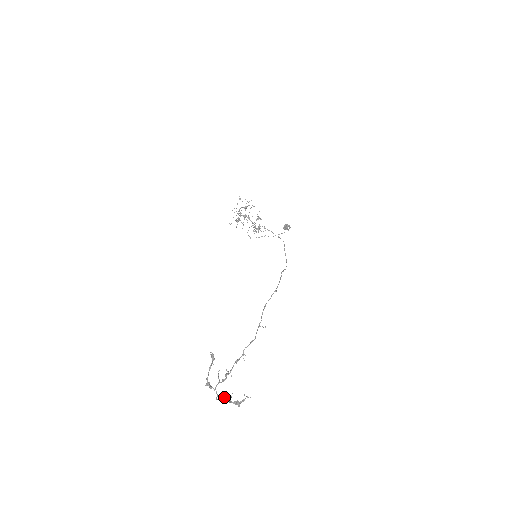
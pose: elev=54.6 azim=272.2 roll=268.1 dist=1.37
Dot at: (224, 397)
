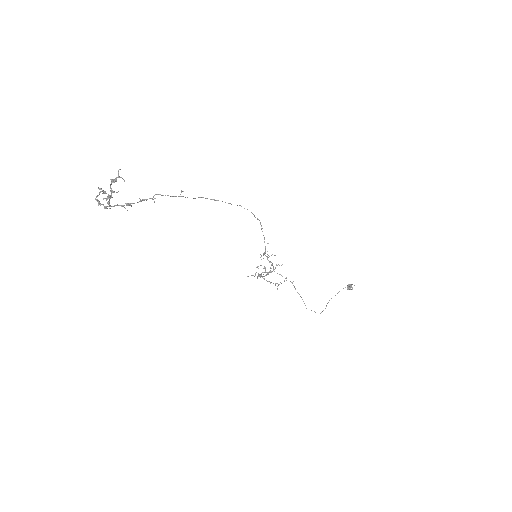
Dot at: (110, 196)
